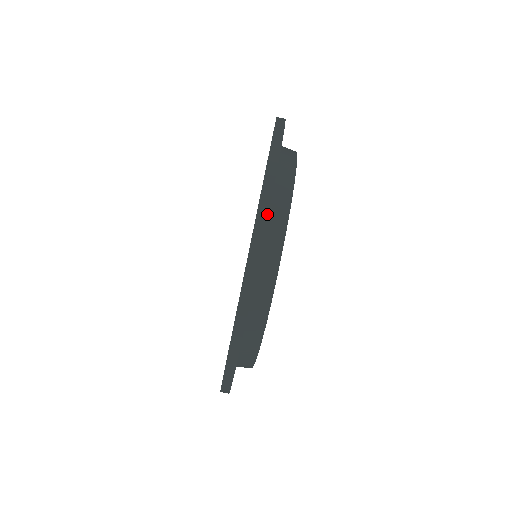
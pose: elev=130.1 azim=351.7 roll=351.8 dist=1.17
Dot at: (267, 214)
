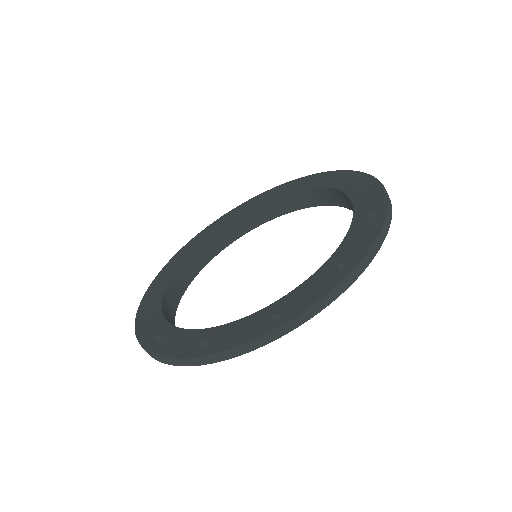
Dot at: (211, 363)
